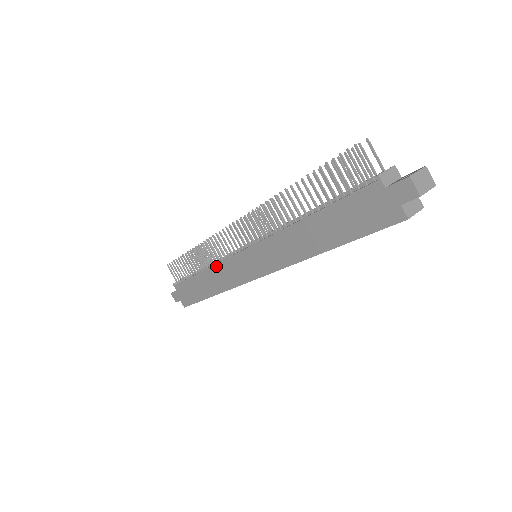
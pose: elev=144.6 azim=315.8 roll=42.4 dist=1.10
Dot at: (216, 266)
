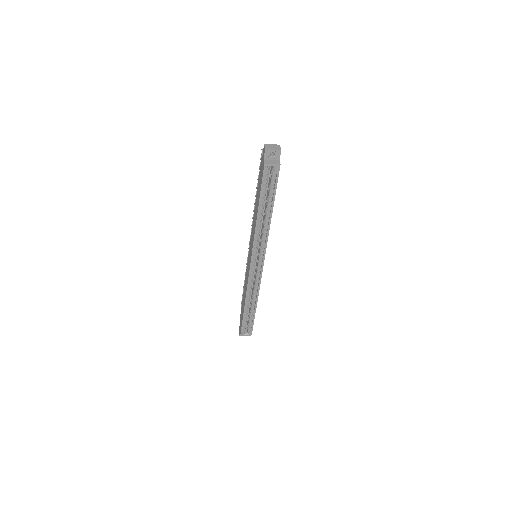
Dot at: occluded
